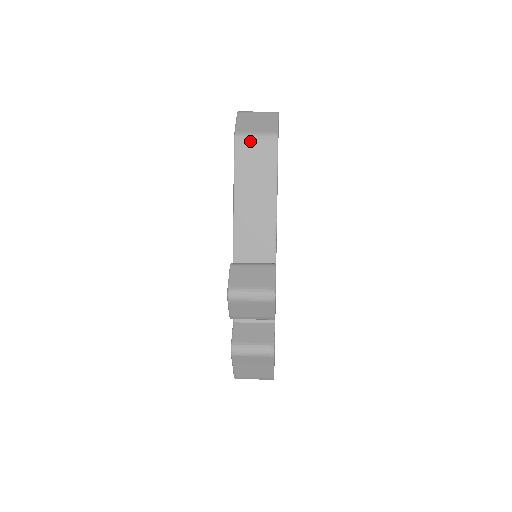
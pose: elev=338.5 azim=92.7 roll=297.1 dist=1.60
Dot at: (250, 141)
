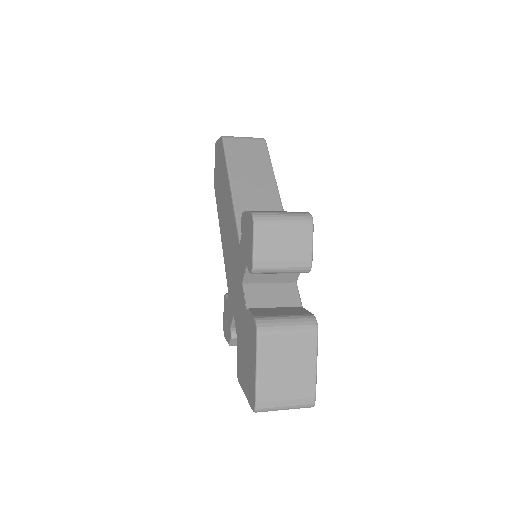
Dot at: (239, 140)
